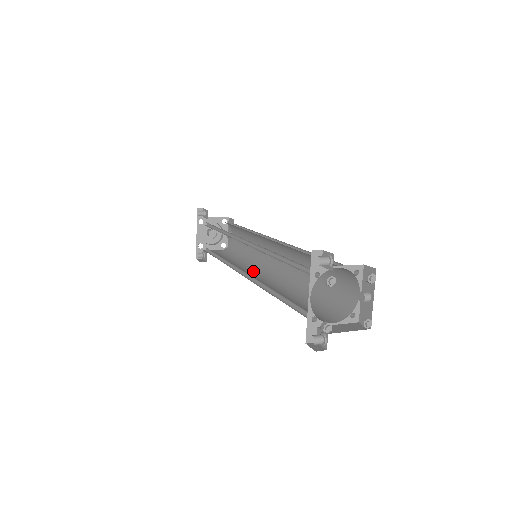
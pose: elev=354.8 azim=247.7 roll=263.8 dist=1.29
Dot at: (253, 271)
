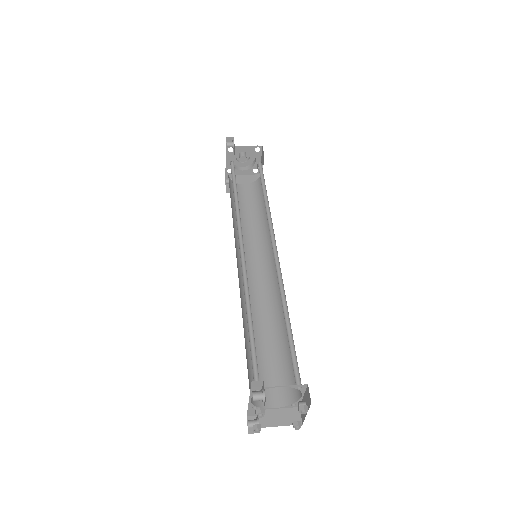
Dot at: (257, 256)
